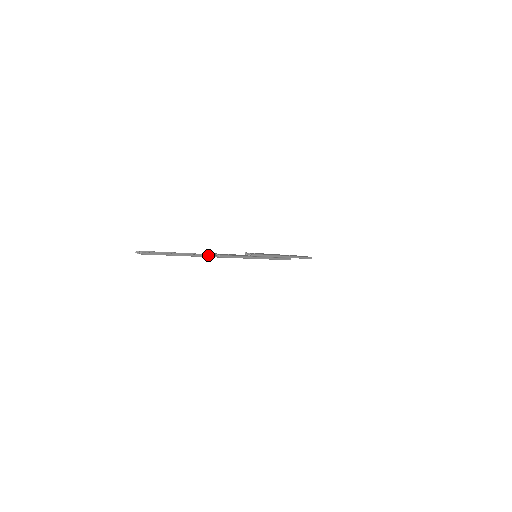
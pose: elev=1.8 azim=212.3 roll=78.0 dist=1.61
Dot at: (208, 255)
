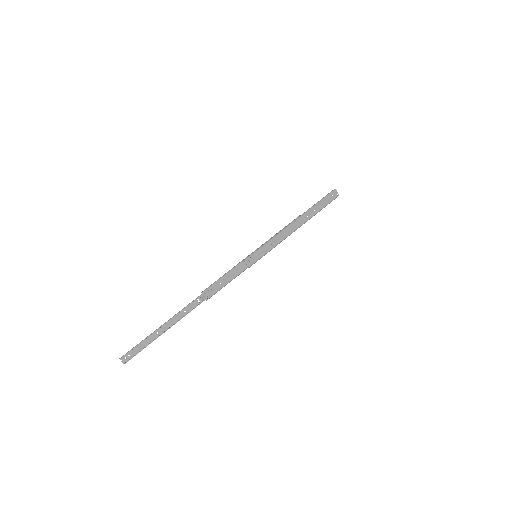
Dot at: occluded
